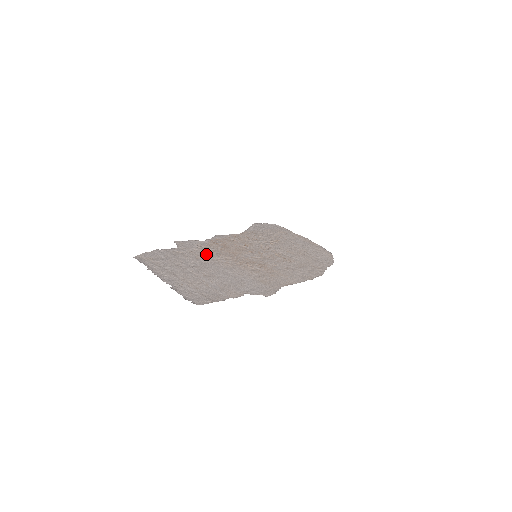
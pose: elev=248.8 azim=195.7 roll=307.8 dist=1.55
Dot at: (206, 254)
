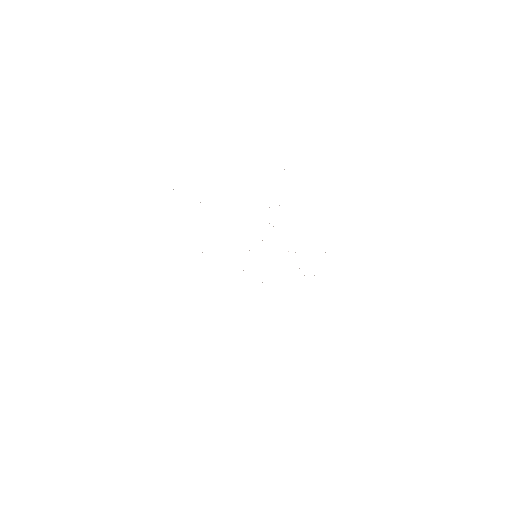
Dot at: occluded
